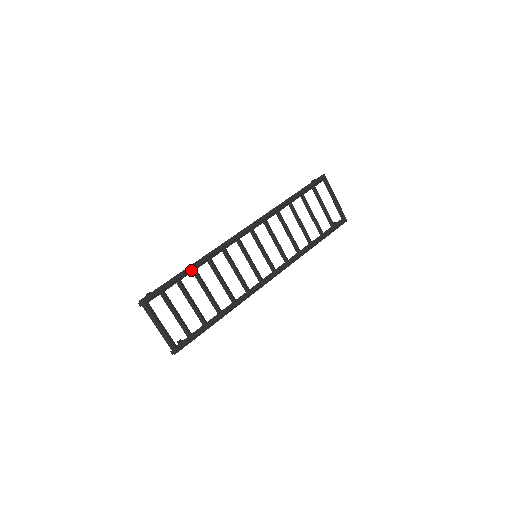
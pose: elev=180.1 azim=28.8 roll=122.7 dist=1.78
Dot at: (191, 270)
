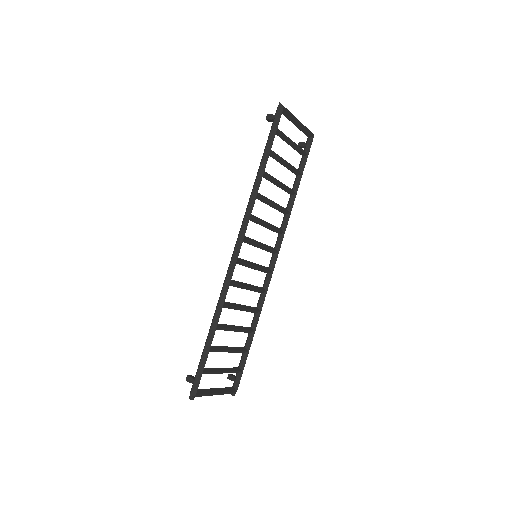
Dot at: occluded
